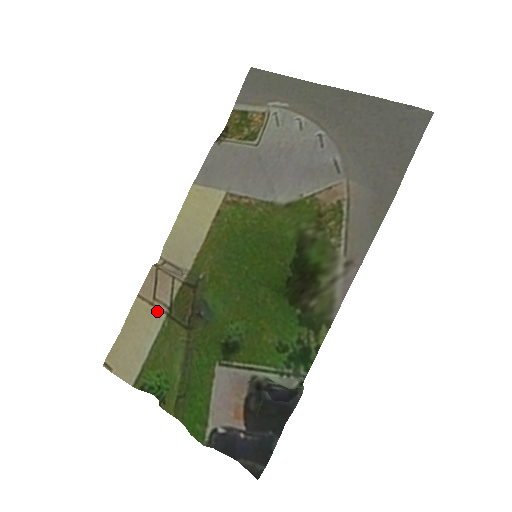
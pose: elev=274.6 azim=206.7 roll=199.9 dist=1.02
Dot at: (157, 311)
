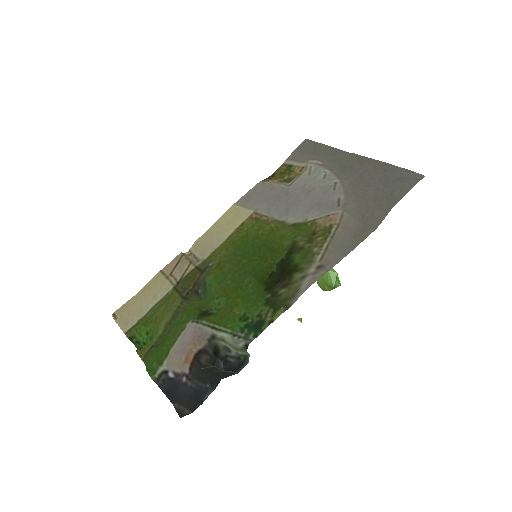
Dot at: (168, 283)
